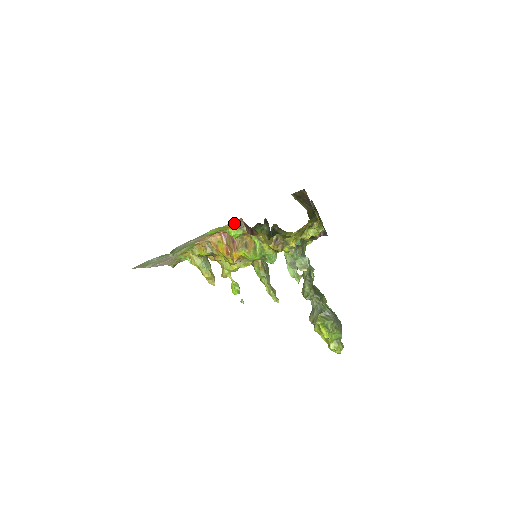
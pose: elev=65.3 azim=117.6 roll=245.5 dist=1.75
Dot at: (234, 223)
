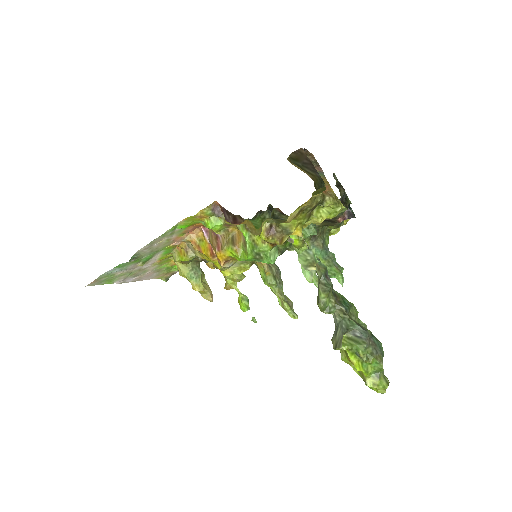
Dot at: (208, 209)
